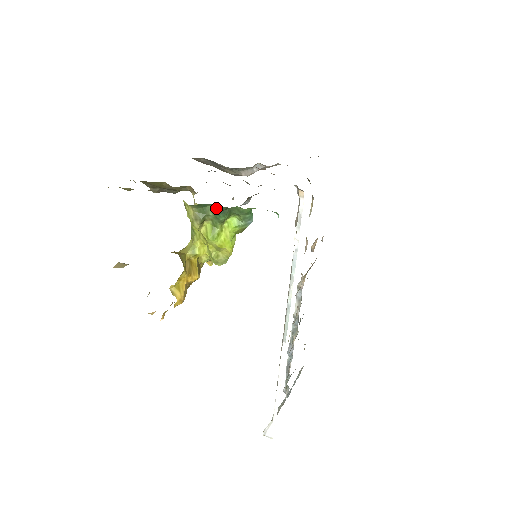
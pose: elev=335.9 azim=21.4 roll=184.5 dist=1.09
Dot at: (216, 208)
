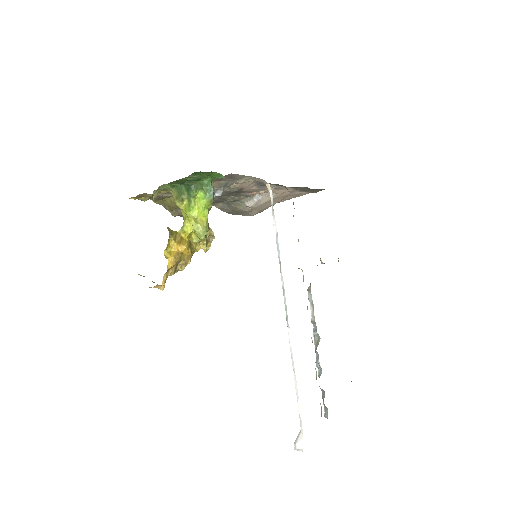
Dot at: (187, 187)
